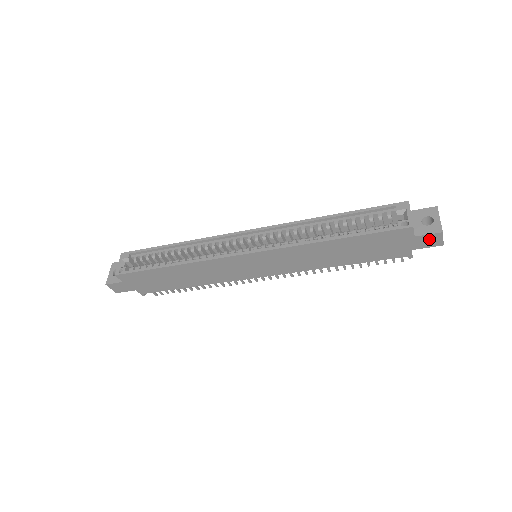
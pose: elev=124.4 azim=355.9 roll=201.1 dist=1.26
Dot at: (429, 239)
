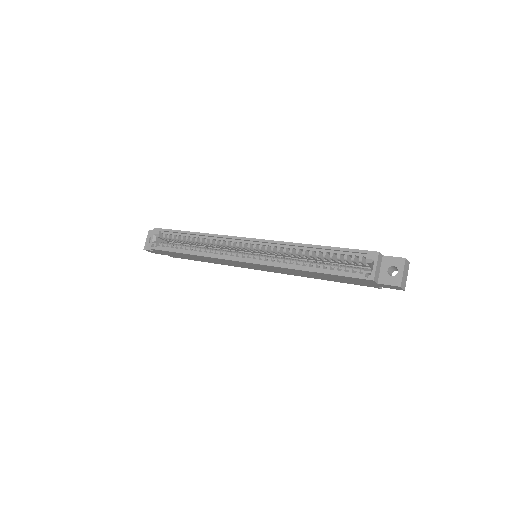
Dot at: (391, 286)
